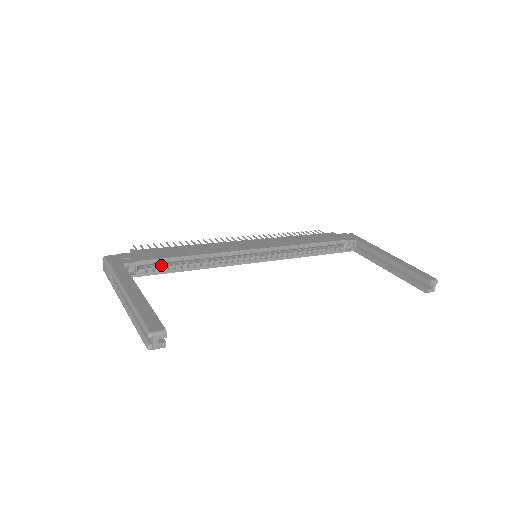
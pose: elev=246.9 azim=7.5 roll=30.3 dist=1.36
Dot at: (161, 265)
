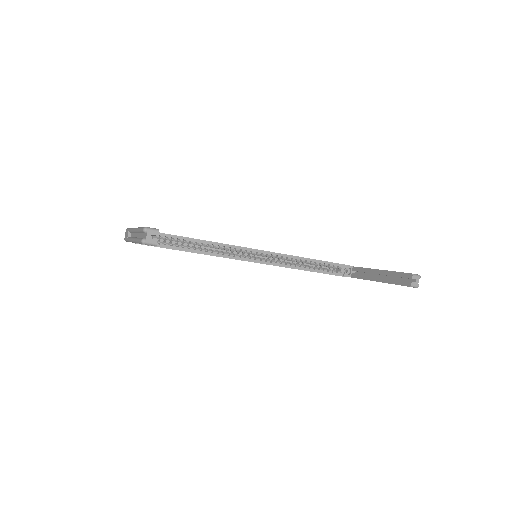
Dot at: occluded
